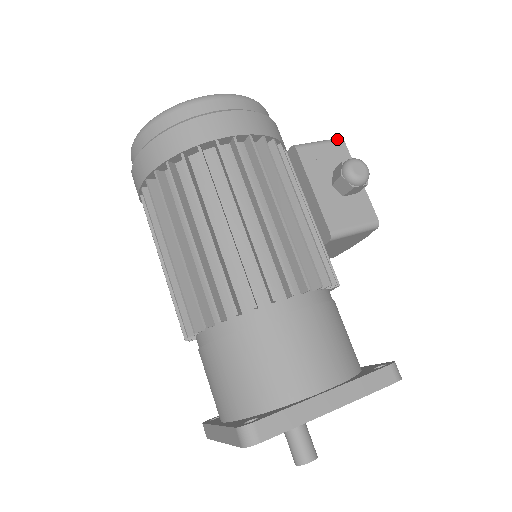
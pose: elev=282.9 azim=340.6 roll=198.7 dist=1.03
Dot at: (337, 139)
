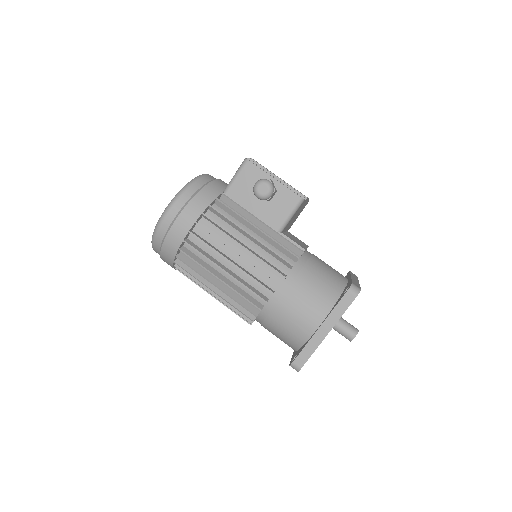
Dot at: (244, 163)
